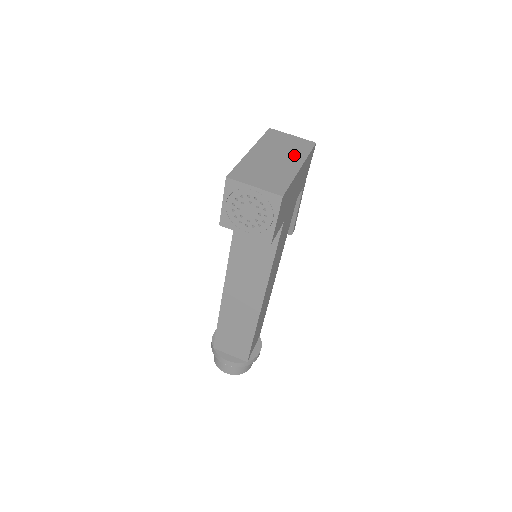
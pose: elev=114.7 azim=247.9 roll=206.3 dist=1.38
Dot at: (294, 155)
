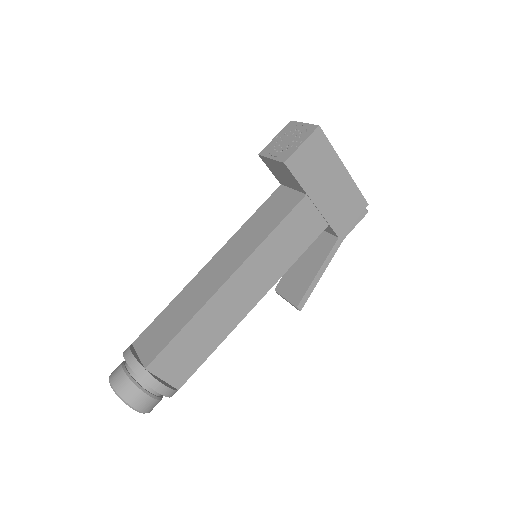
Dot at: occluded
